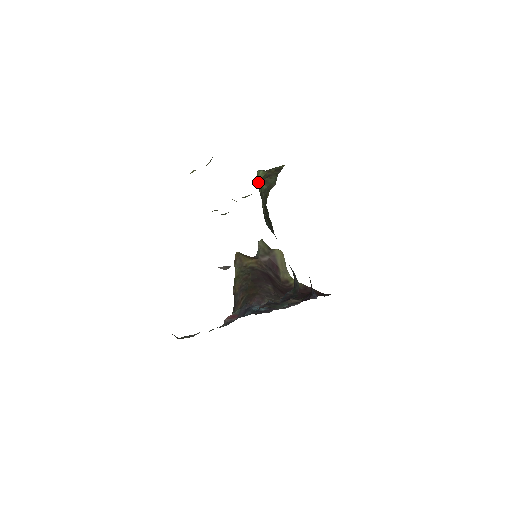
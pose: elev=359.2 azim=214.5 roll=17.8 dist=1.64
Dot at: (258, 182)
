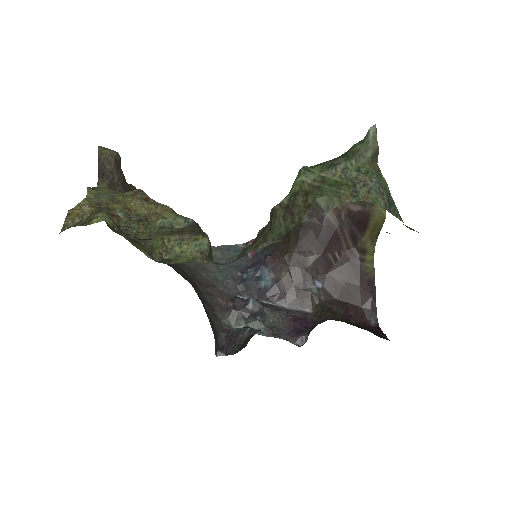
Dot at: occluded
